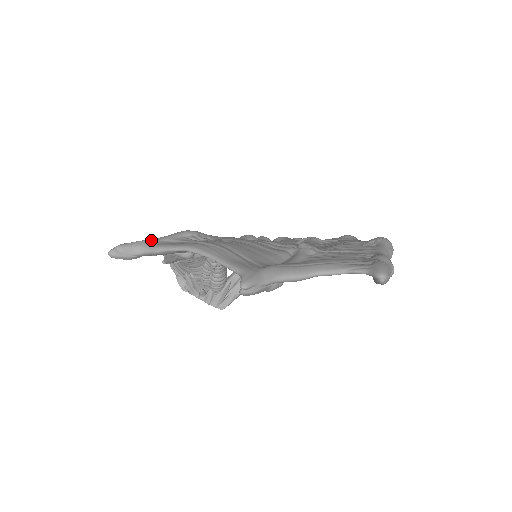
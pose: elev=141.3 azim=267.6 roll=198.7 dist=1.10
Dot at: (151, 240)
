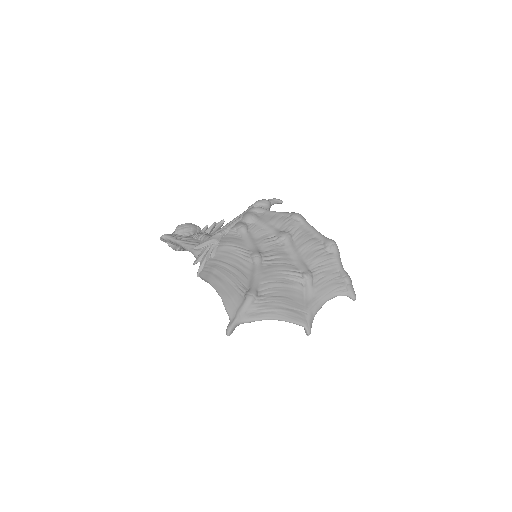
Dot at: (240, 316)
